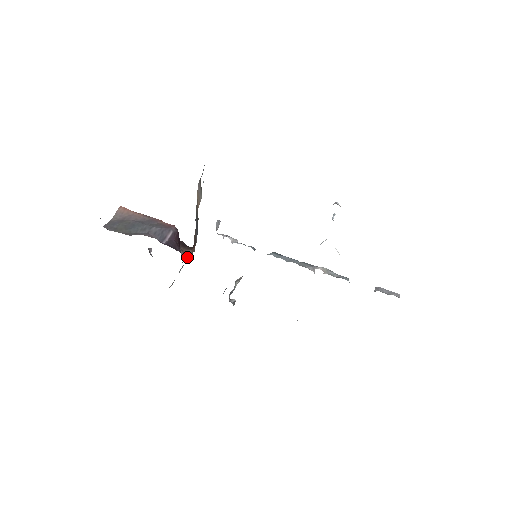
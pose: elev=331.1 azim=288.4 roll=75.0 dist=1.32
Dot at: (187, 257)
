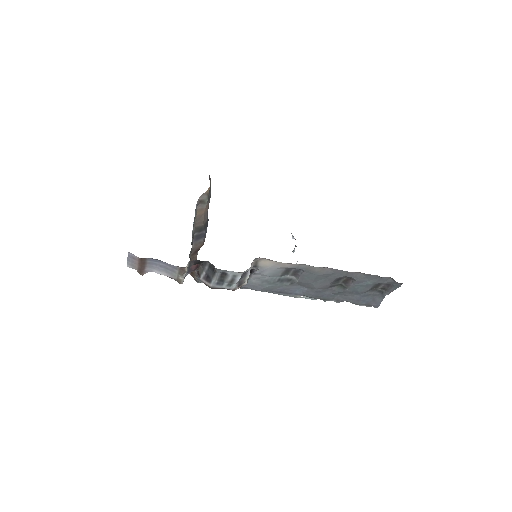
Dot at: occluded
